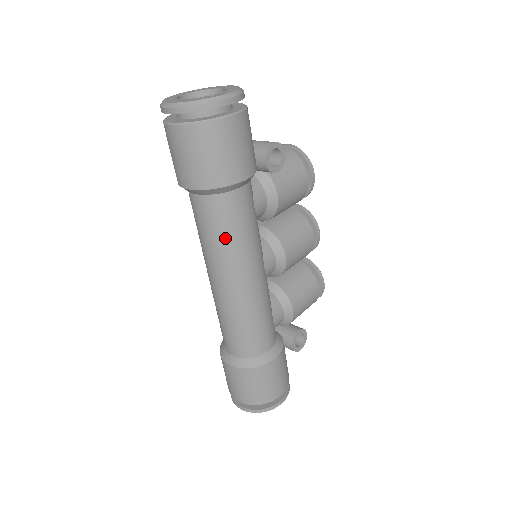
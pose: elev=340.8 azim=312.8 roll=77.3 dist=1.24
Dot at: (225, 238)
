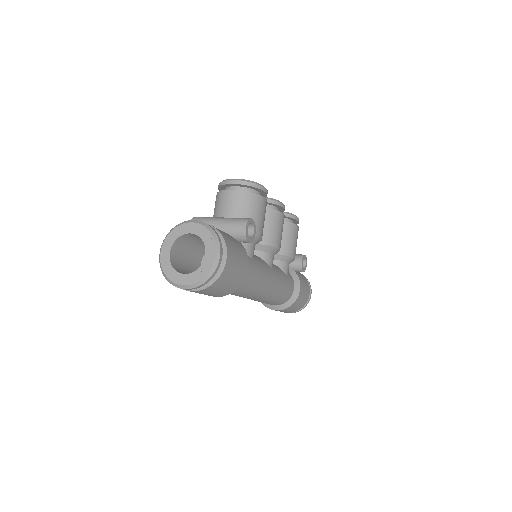
Dot at: (249, 291)
